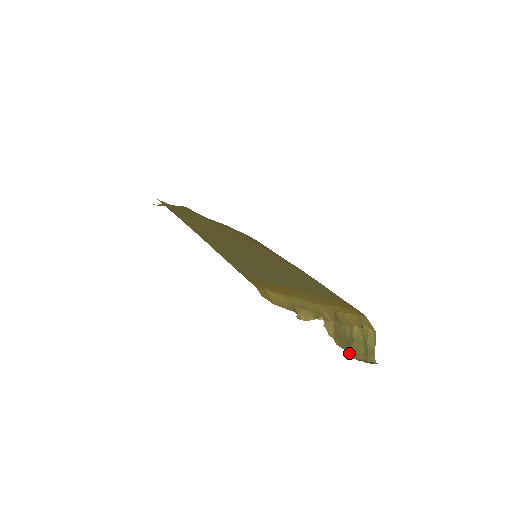
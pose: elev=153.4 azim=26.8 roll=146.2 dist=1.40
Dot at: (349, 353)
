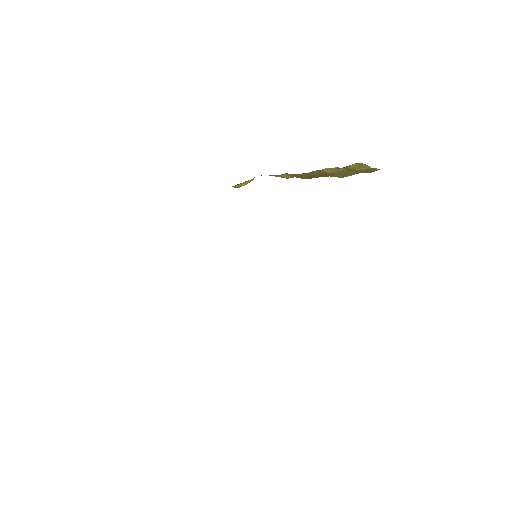
Dot at: occluded
